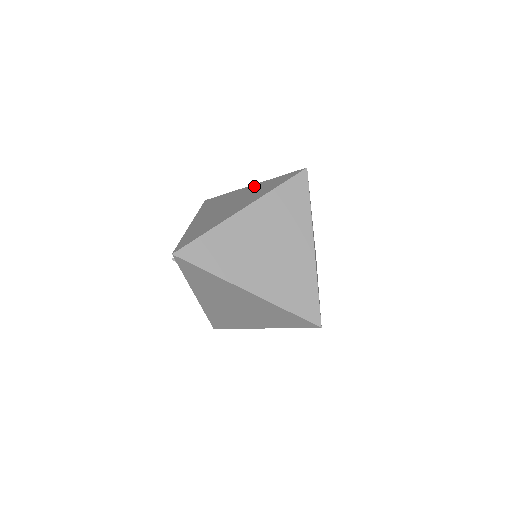
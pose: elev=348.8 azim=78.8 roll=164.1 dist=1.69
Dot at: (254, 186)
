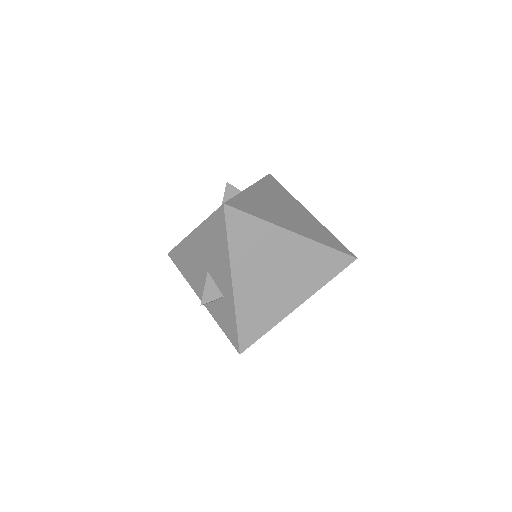
Dot at: (302, 244)
